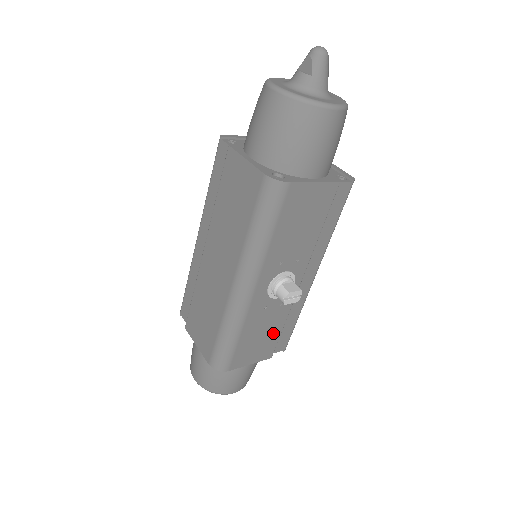
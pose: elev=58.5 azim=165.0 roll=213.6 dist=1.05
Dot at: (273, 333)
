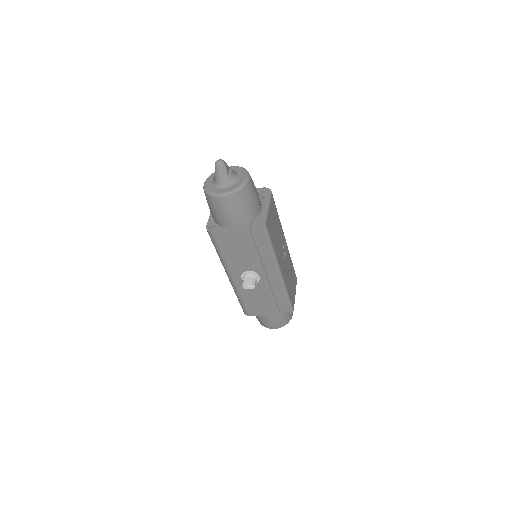
Dot at: (268, 301)
